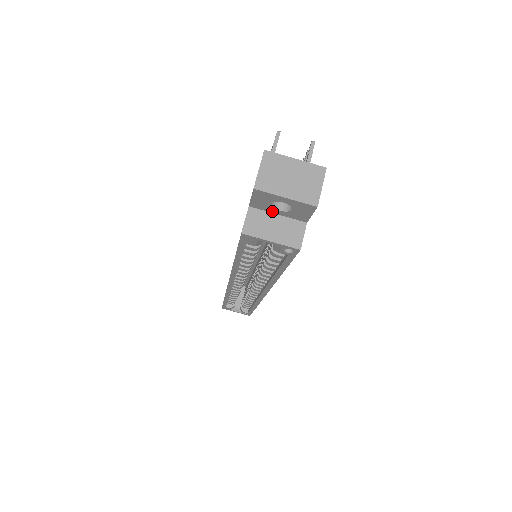
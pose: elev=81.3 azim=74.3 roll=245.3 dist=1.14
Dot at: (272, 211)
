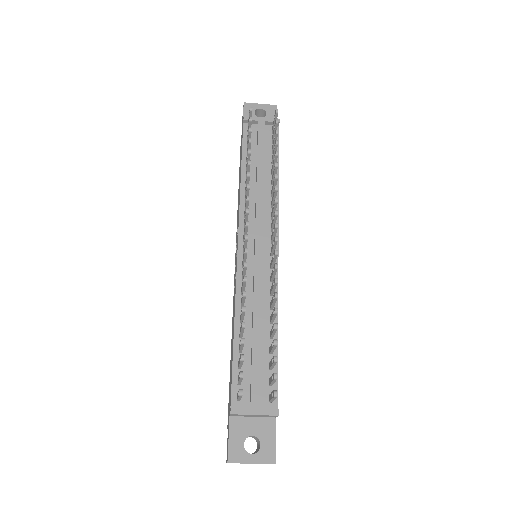
Dot at: occluded
